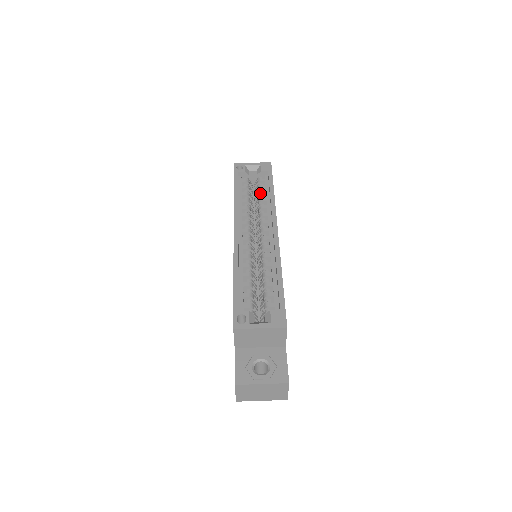
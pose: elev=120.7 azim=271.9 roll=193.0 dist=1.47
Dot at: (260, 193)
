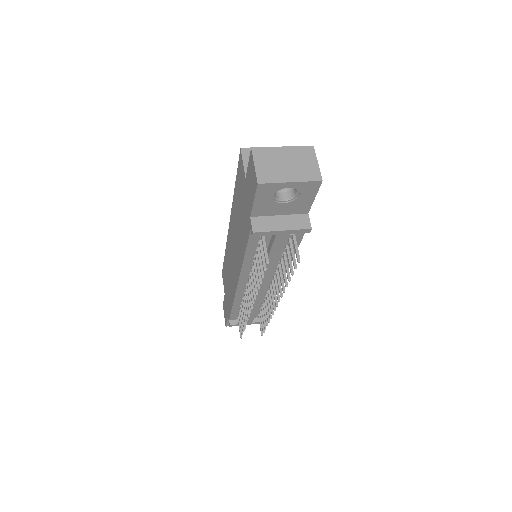
Dot at: occluded
